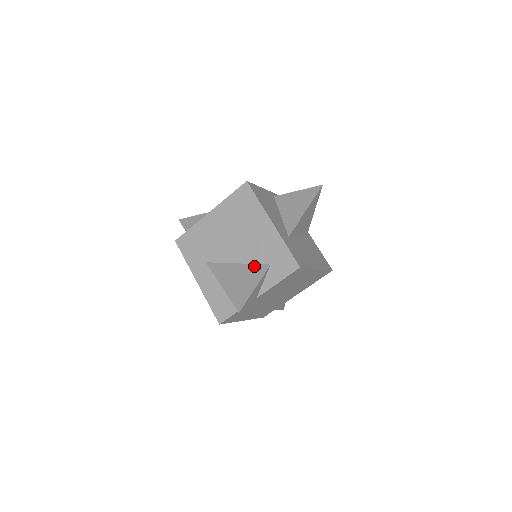
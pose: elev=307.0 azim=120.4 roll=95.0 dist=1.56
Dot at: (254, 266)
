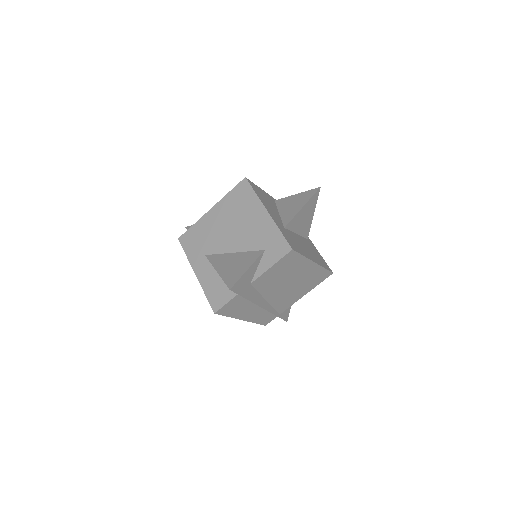
Dot at: (249, 253)
